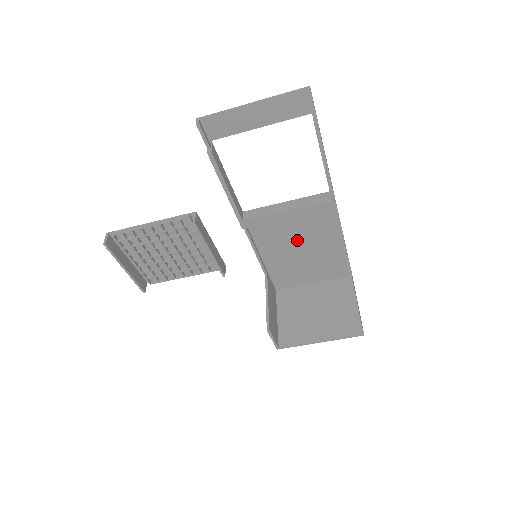
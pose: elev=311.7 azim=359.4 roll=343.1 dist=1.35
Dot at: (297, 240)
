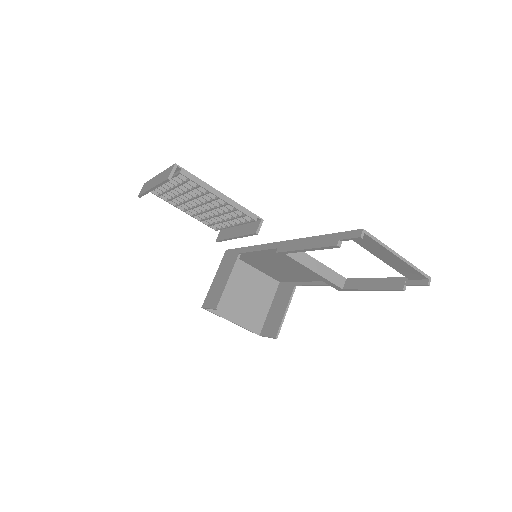
Dot at: (288, 265)
